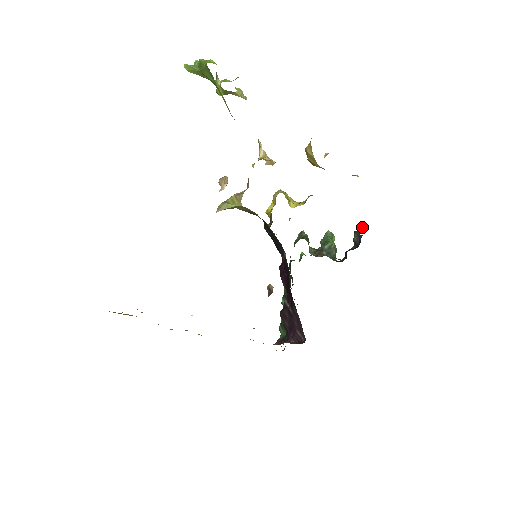
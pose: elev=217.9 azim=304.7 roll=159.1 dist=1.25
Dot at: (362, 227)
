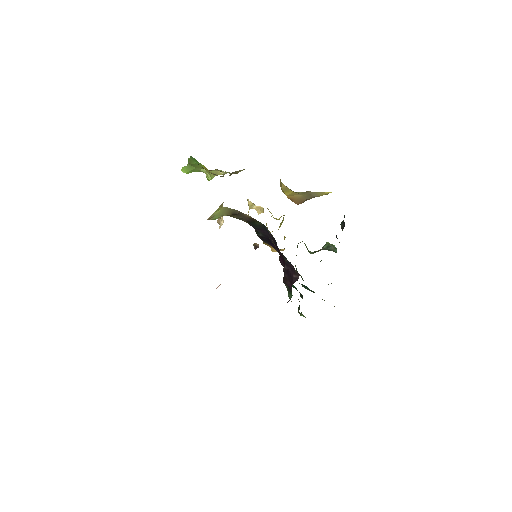
Dot at: (344, 217)
